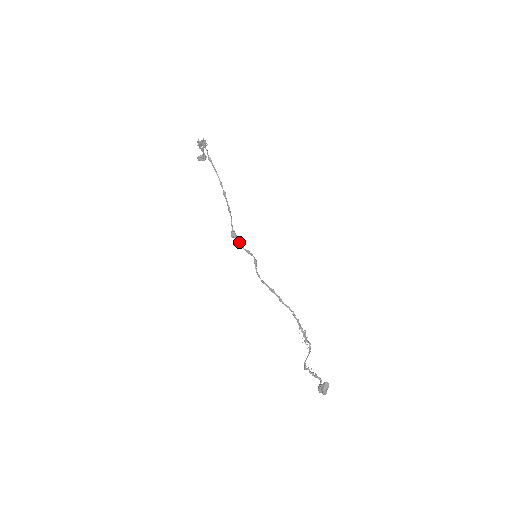
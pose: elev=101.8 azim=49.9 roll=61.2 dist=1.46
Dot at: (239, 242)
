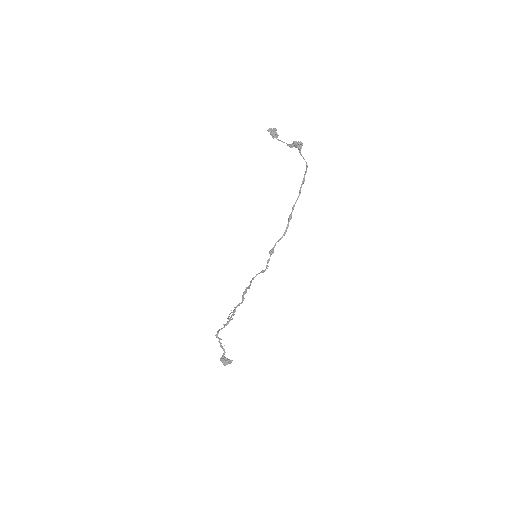
Dot at: occluded
